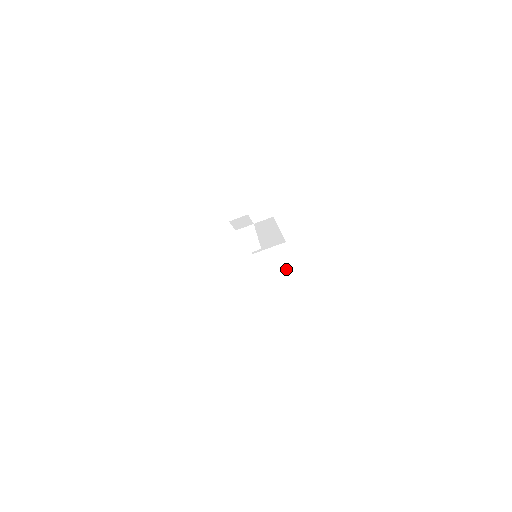
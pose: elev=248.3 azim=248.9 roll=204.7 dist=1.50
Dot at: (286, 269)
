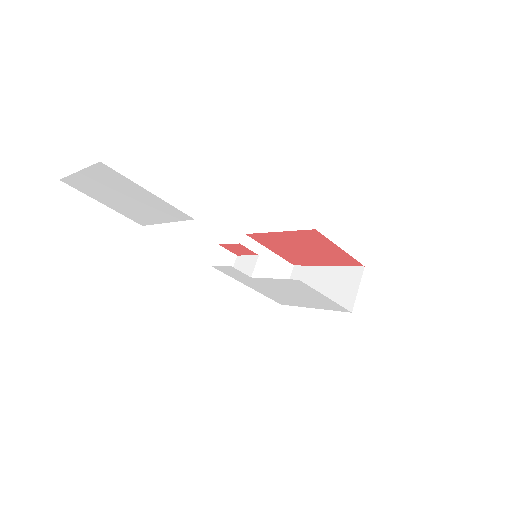
Dot at: (315, 275)
